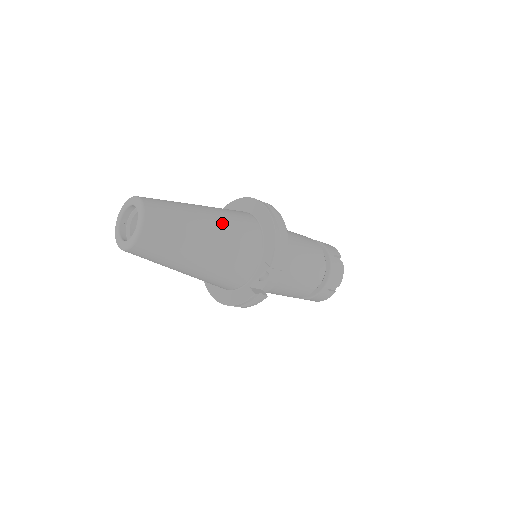
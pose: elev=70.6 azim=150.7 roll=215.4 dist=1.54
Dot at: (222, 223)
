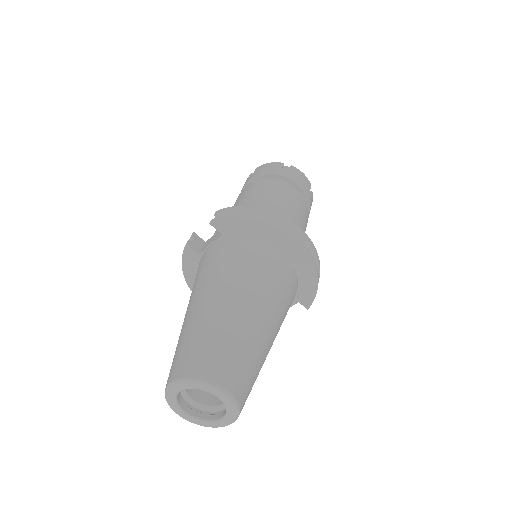
Dot at: (278, 313)
